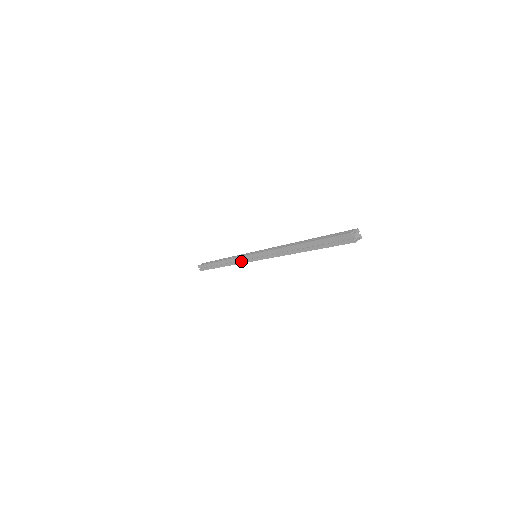
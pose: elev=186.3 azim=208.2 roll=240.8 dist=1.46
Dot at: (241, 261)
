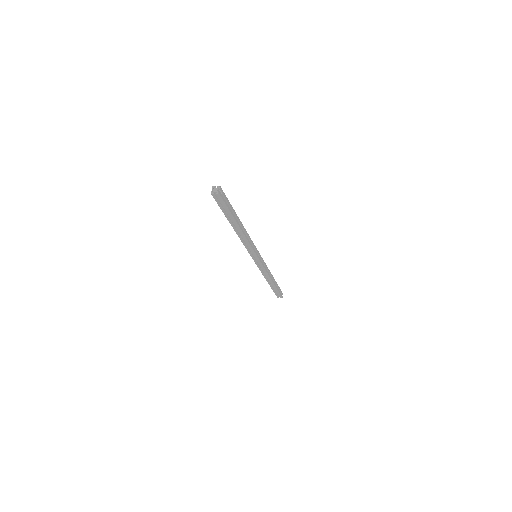
Dot at: (262, 268)
